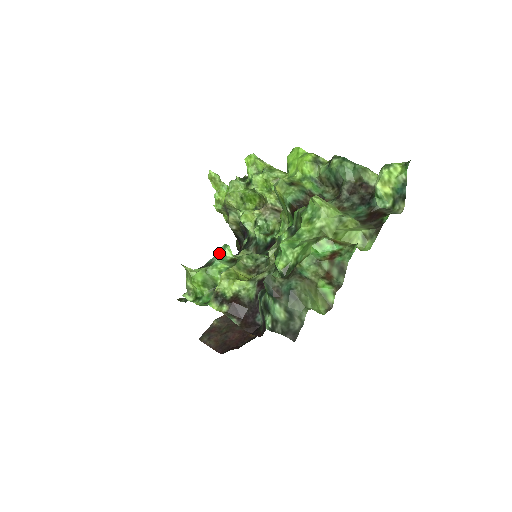
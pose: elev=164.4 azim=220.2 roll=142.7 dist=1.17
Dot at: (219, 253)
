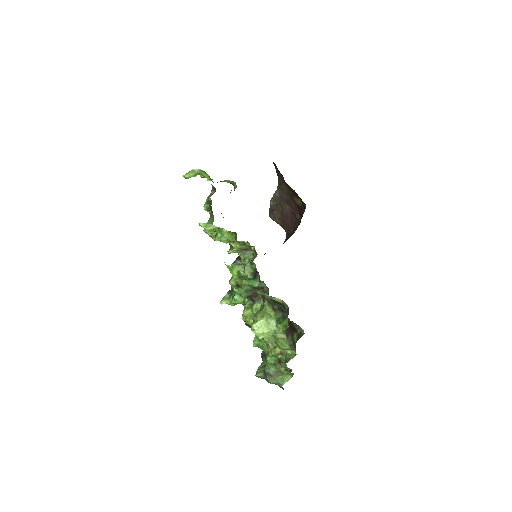
Dot at: occluded
